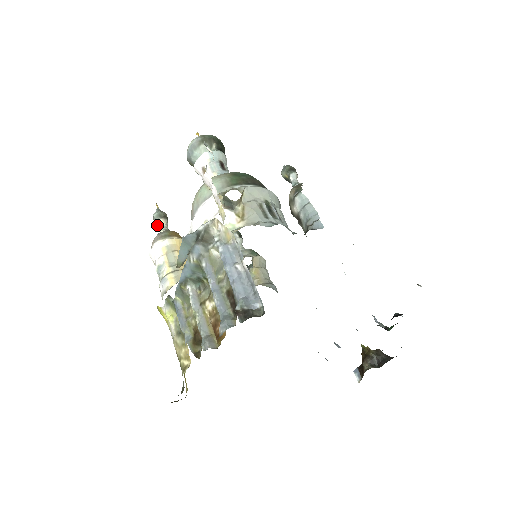
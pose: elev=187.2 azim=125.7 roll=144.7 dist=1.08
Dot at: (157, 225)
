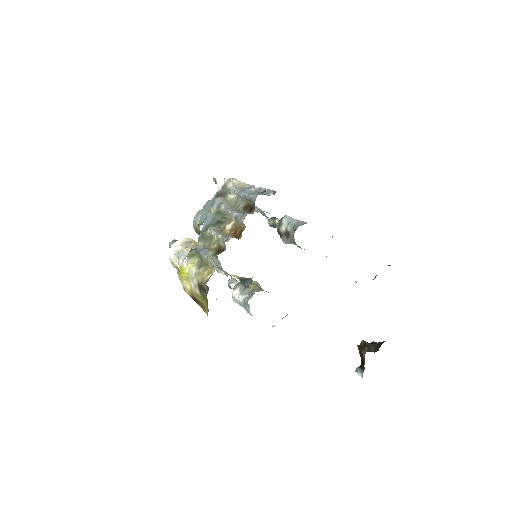
Dot at: occluded
